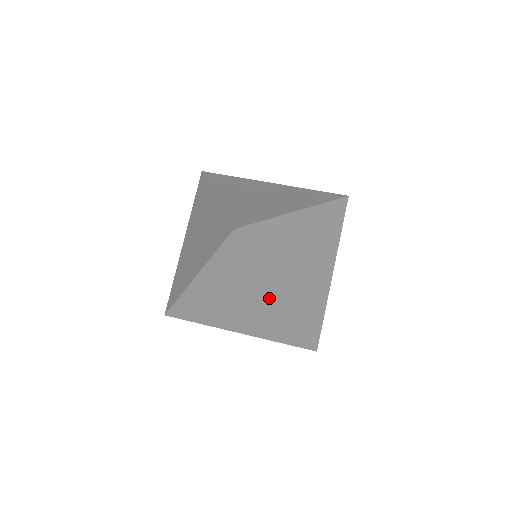
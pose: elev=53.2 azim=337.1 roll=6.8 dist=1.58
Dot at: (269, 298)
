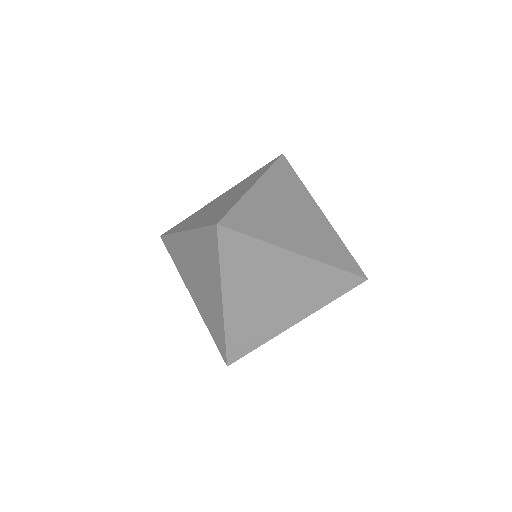
Dot at: (246, 188)
